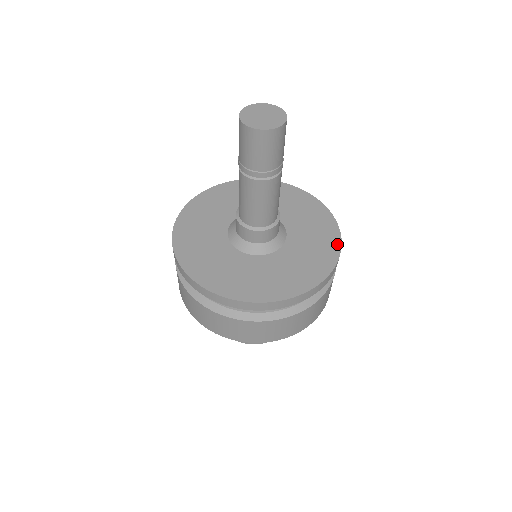
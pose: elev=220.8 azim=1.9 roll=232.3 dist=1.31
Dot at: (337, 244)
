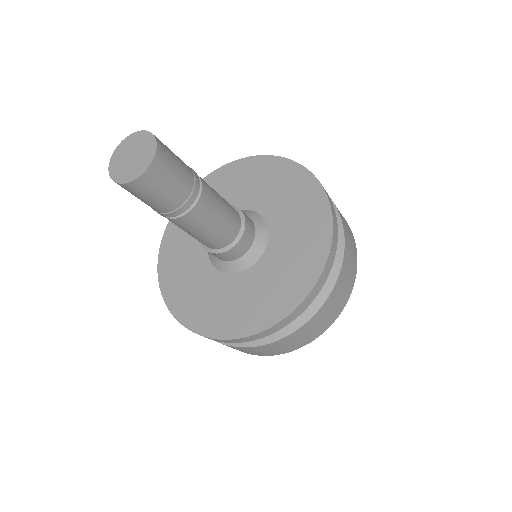
Dot at: (324, 205)
